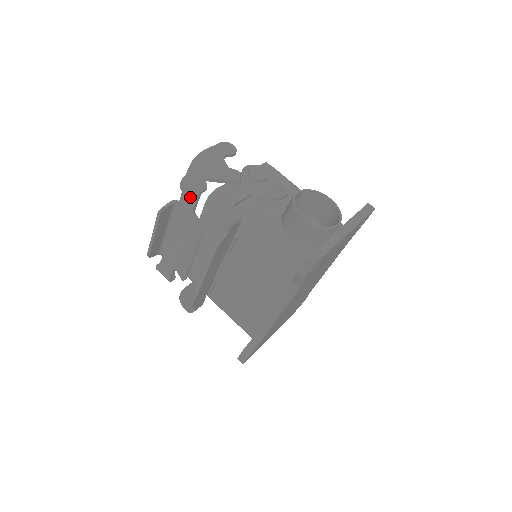
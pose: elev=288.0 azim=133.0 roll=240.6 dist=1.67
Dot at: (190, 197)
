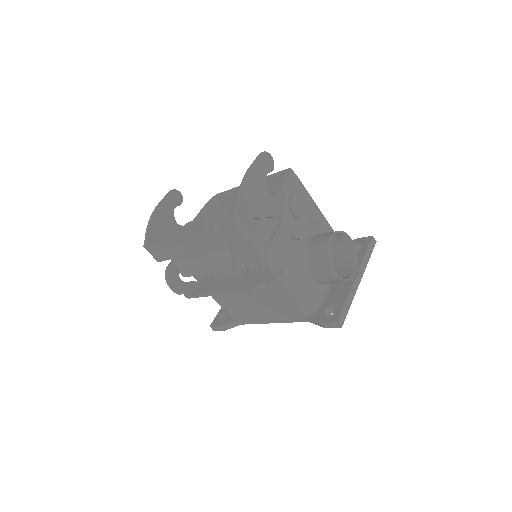
Dot at: (234, 237)
